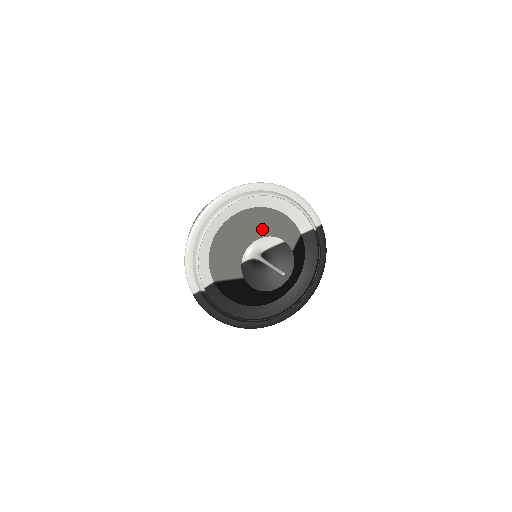
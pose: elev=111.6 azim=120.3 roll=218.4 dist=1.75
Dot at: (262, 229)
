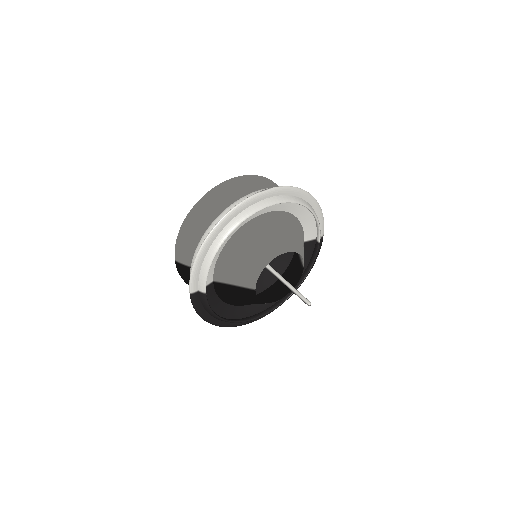
Dot at: (287, 241)
